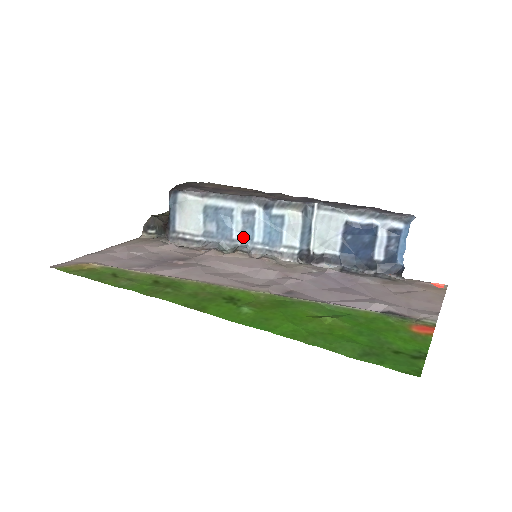
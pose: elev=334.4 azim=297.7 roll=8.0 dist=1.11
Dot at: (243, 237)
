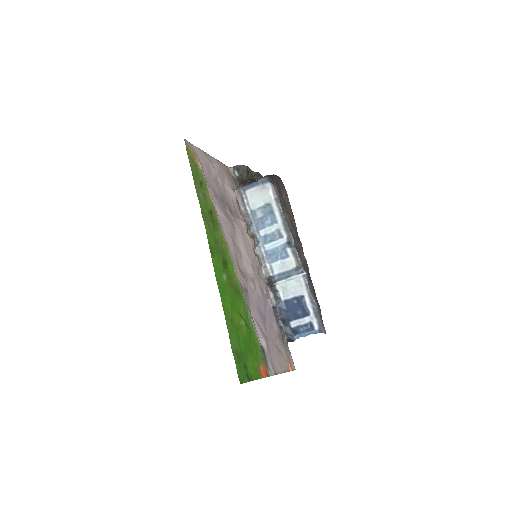
Dot at: (263, 237)
